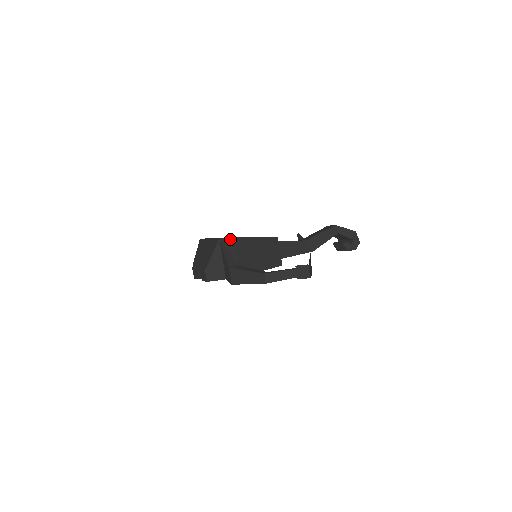
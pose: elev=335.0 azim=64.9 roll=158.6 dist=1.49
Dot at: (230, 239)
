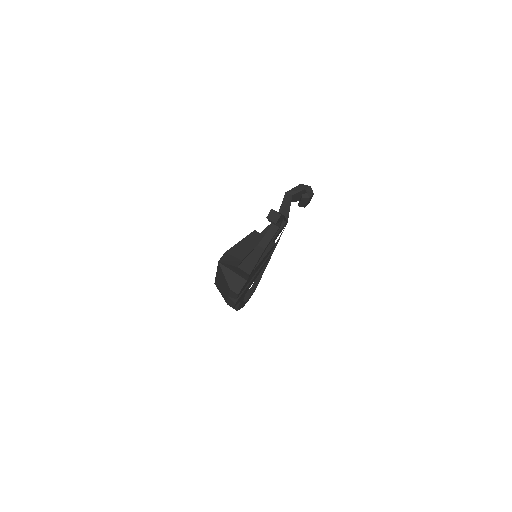
Dot at: (224, 255)
